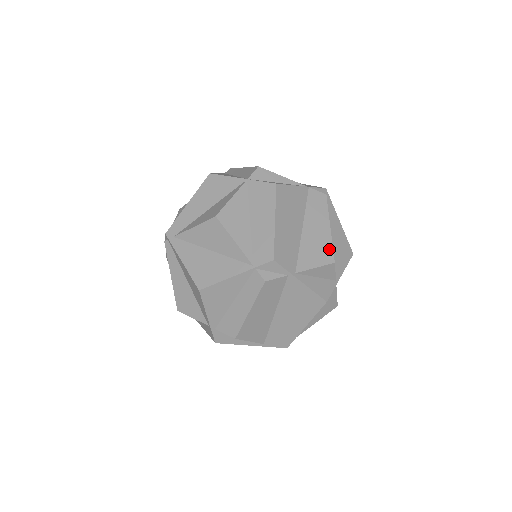
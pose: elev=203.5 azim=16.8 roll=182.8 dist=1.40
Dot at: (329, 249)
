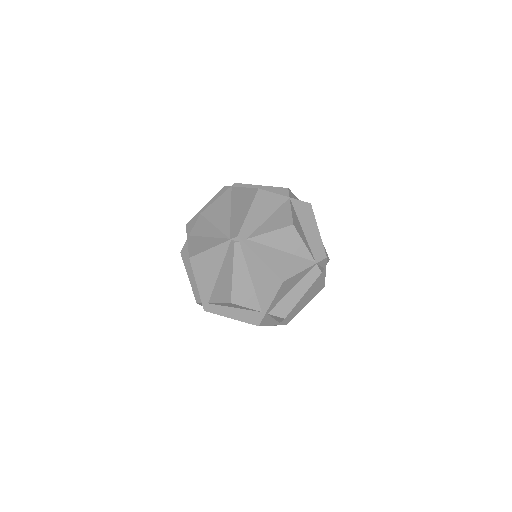
Dot at: (325, 250)
